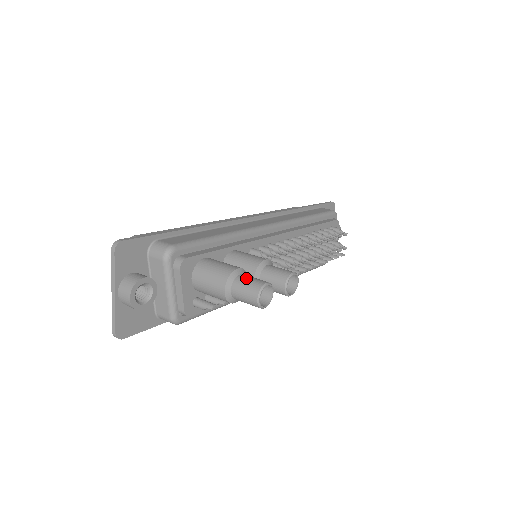
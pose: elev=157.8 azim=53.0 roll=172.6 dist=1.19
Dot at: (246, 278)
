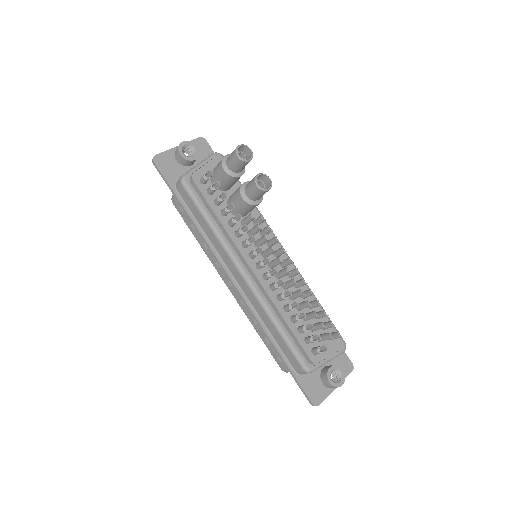
Dot at: occluded
